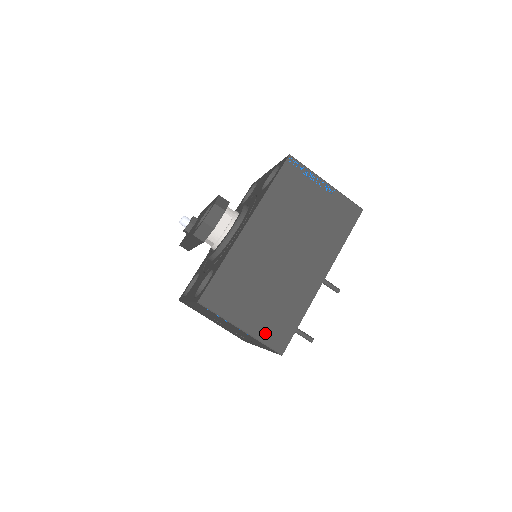
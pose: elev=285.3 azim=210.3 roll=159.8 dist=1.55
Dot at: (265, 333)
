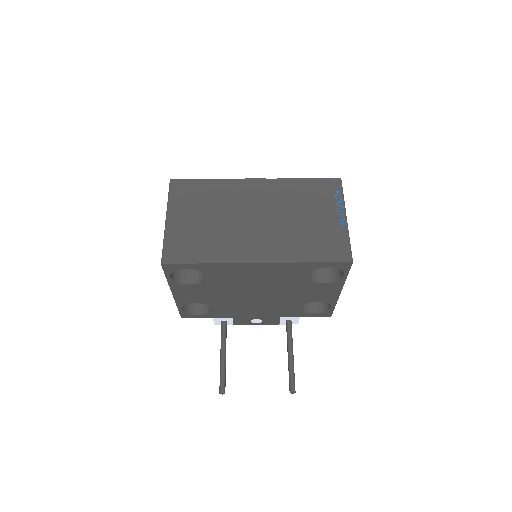
Dot at: (174, 239)
